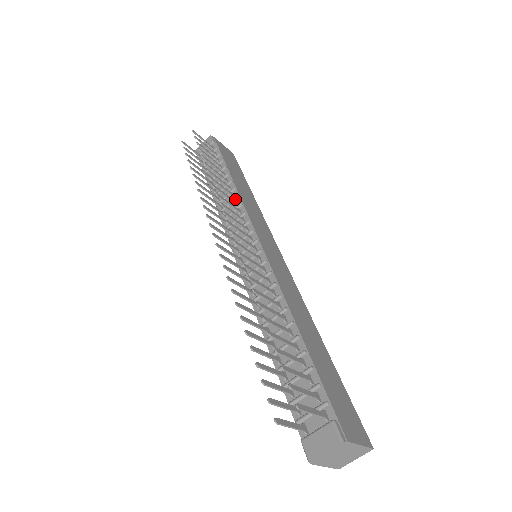
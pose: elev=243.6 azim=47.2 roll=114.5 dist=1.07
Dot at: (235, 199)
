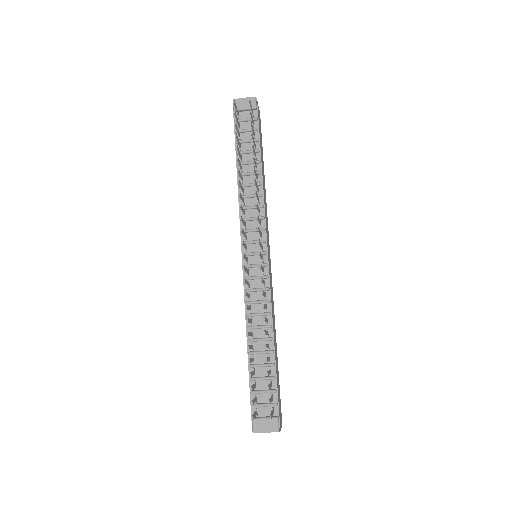
Dot at: (259, 196)
